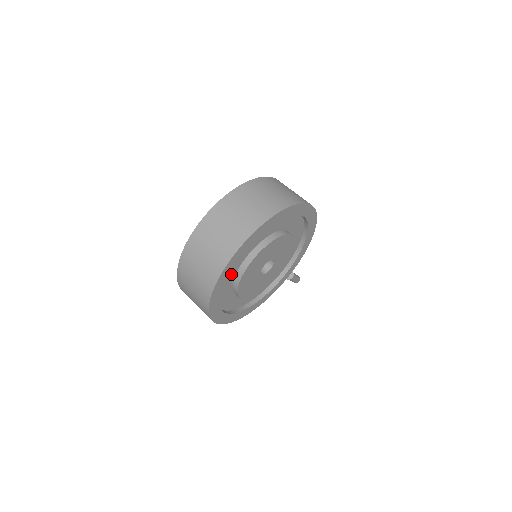
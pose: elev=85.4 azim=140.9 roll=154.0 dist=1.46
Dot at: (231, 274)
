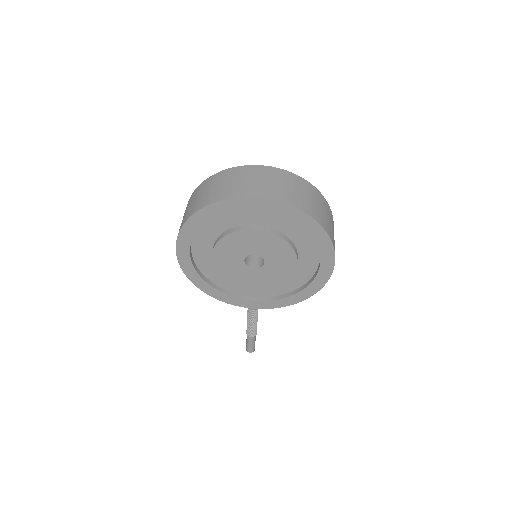
Dot at: (231, 221)
